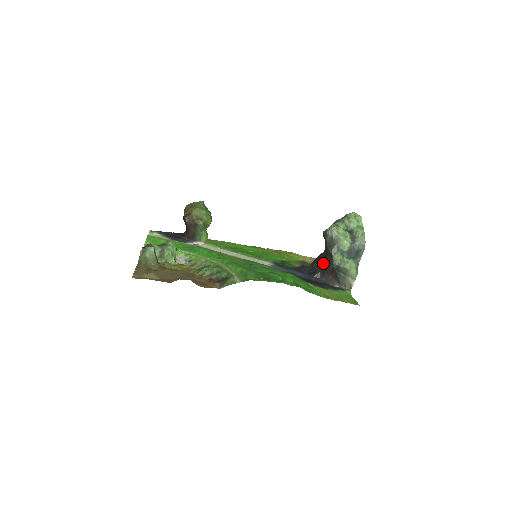
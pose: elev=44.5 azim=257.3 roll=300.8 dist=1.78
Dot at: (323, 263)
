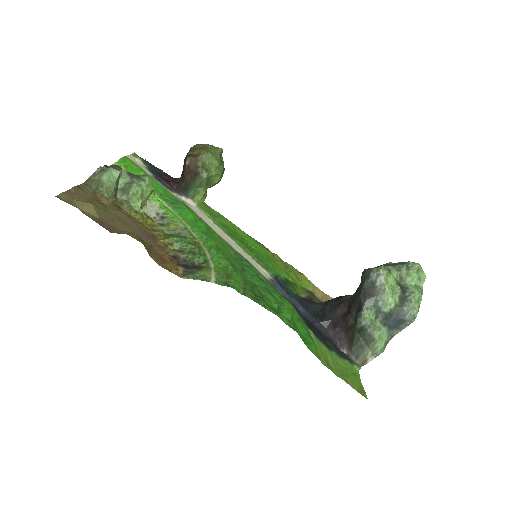
Dot at: (341, 311)
